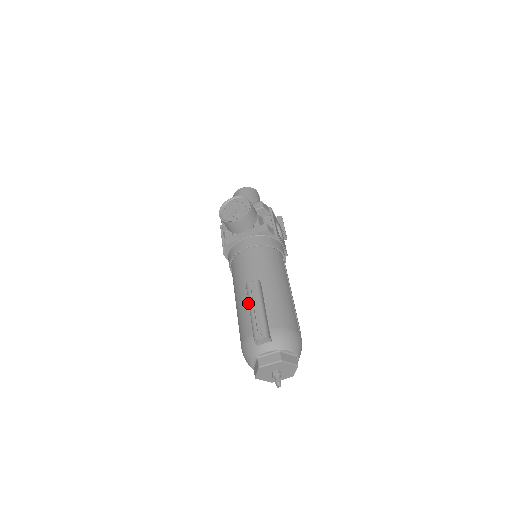
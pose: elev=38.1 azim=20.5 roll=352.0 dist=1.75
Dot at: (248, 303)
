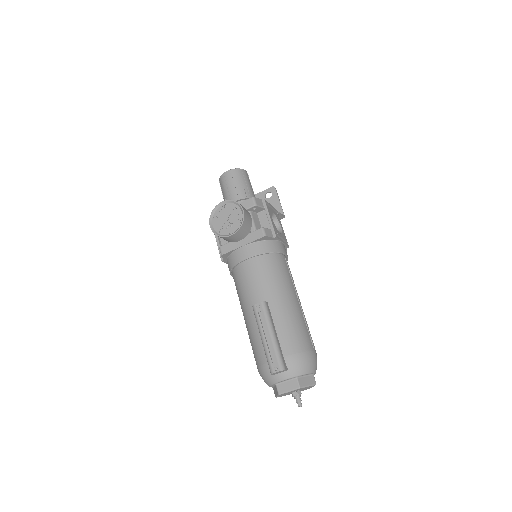
Dot at: occluded
